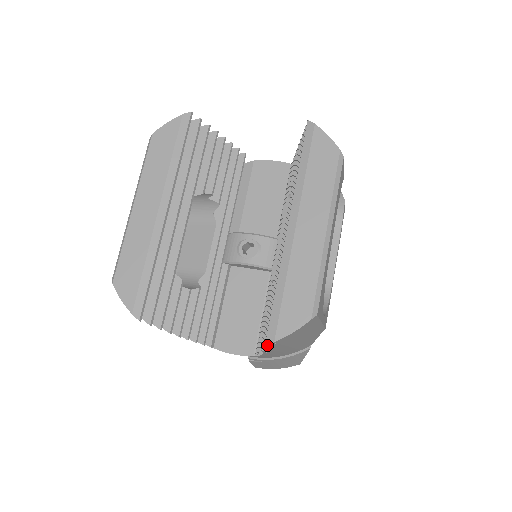
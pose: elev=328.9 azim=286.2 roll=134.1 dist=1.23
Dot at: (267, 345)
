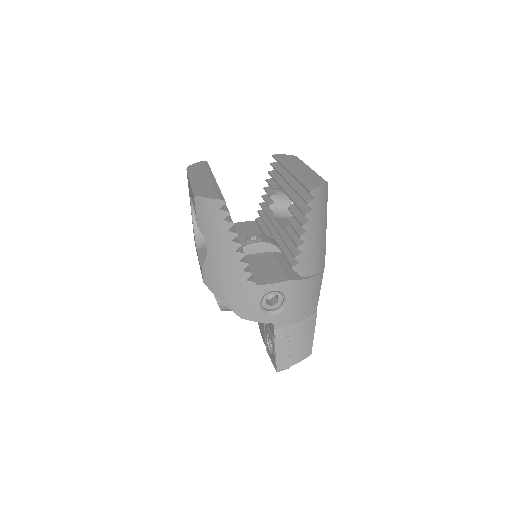
Dot at: (311, 193)
